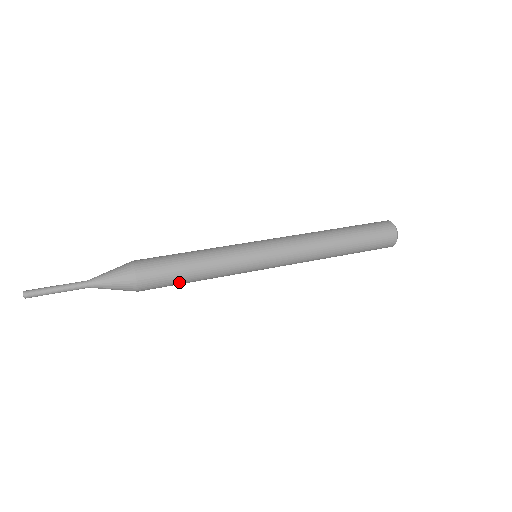
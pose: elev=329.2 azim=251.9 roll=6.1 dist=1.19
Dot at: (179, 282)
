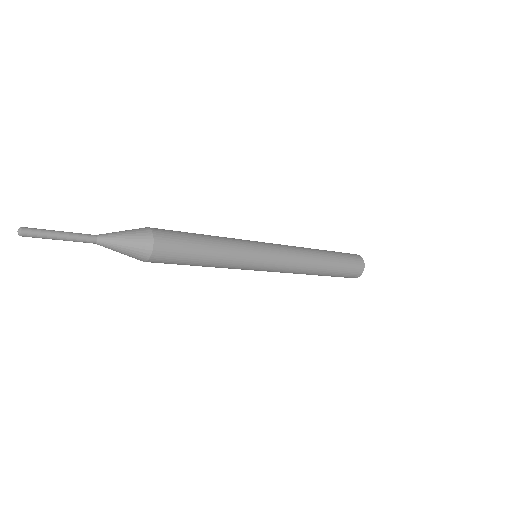
Dot at: (193, 253)
